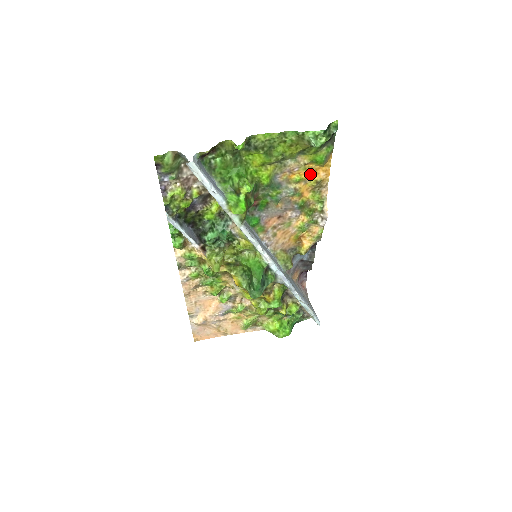
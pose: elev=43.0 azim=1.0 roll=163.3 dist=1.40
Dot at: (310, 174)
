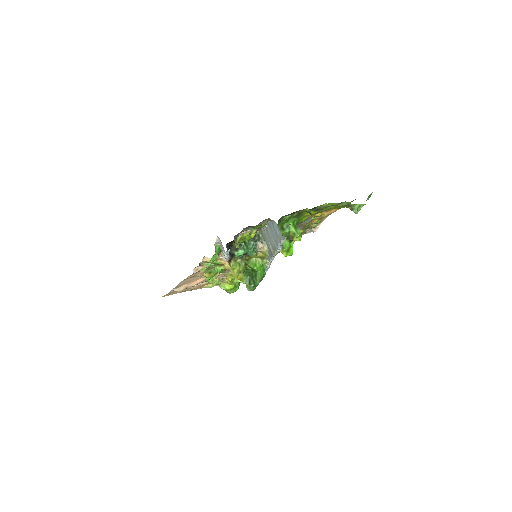
Dot at: (327, 212)
